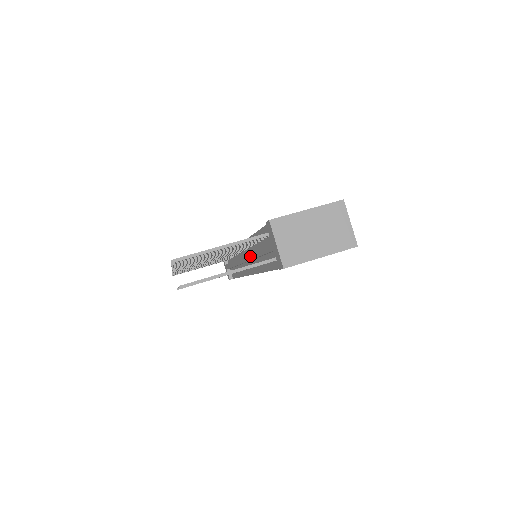
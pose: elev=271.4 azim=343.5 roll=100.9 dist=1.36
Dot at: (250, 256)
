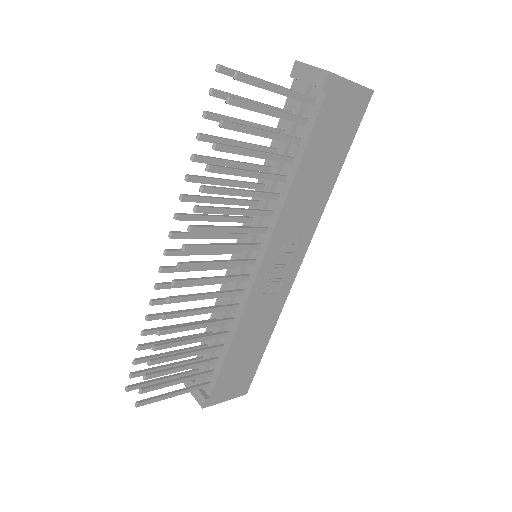
Dot at: (262, 201)
